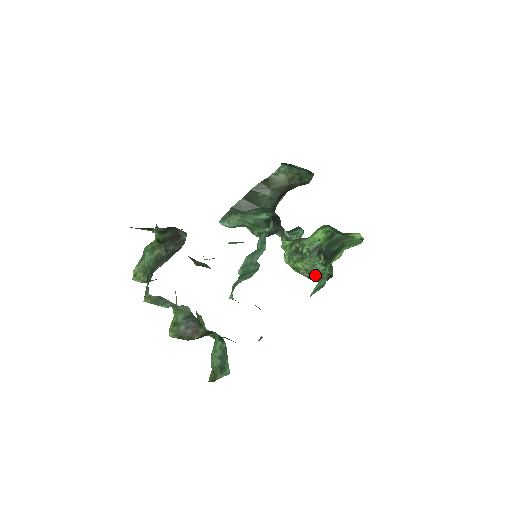
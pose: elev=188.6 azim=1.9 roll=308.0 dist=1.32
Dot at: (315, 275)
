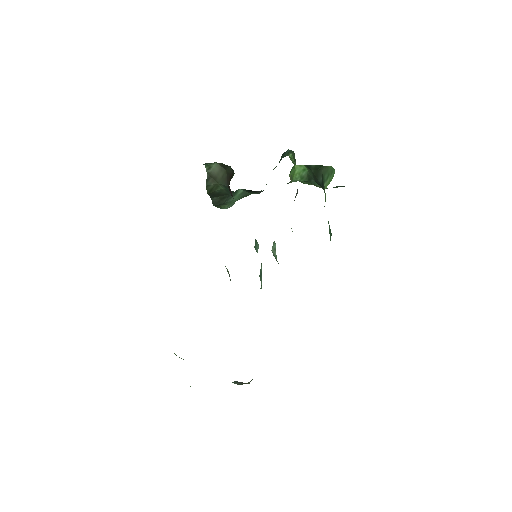
Dot at: occluded
